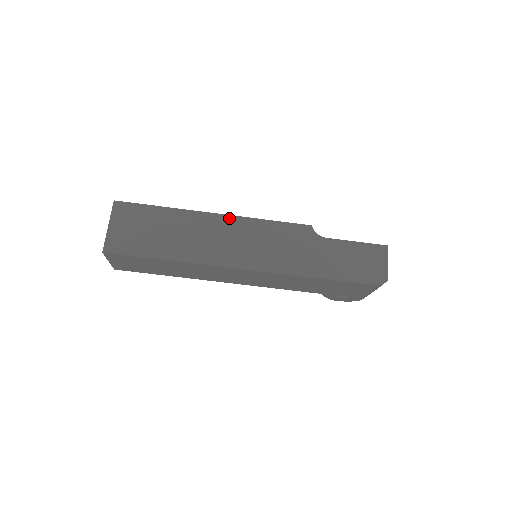
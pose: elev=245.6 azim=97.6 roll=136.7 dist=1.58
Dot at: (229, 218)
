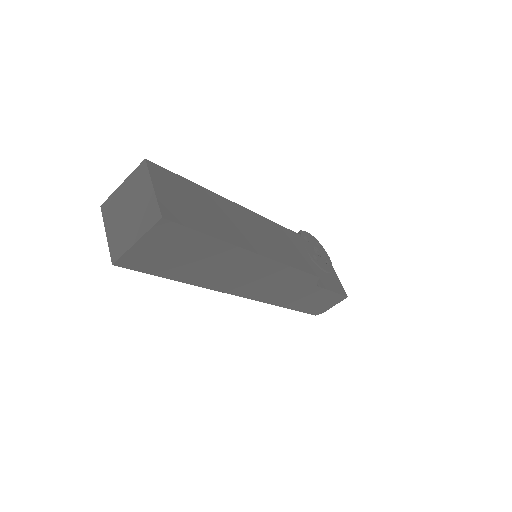
Dot at: (266, 261)
